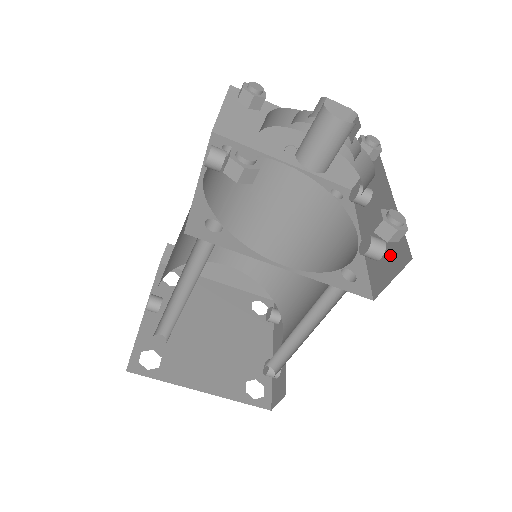
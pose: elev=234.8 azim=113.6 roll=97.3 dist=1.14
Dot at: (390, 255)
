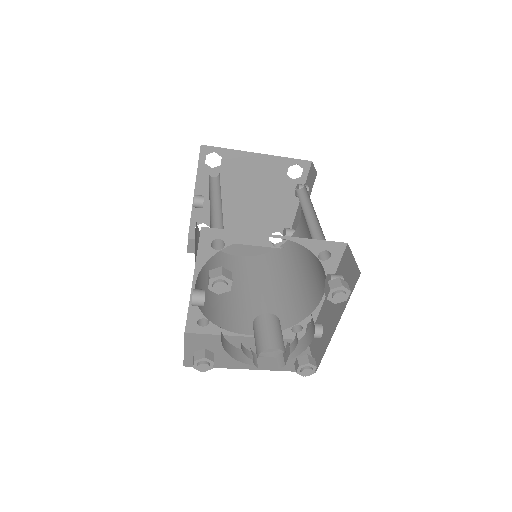
Dot at: (318, 346)
